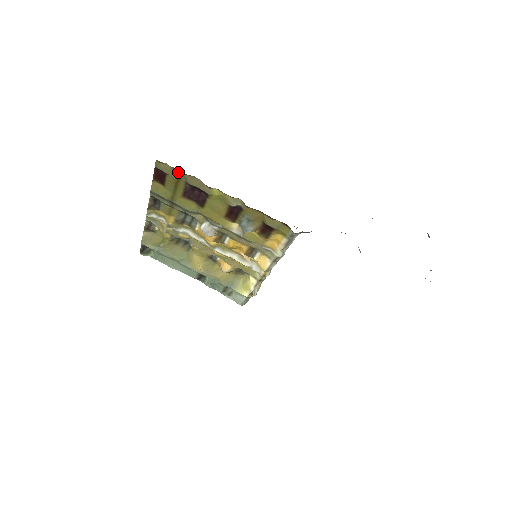
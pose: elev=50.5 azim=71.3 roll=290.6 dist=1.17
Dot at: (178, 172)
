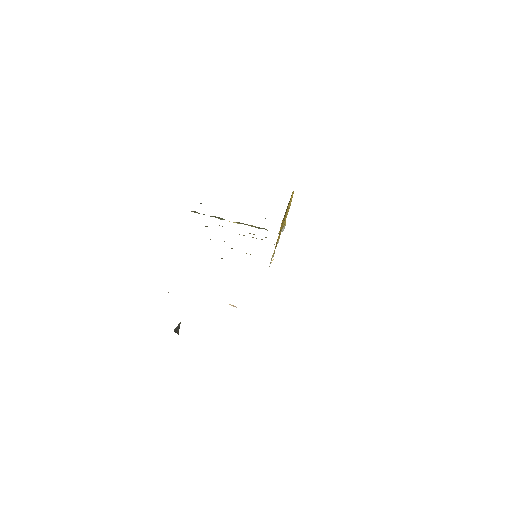
Dot at: occluded
